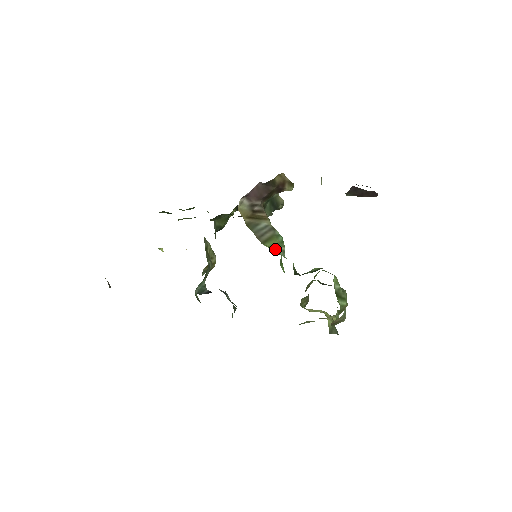
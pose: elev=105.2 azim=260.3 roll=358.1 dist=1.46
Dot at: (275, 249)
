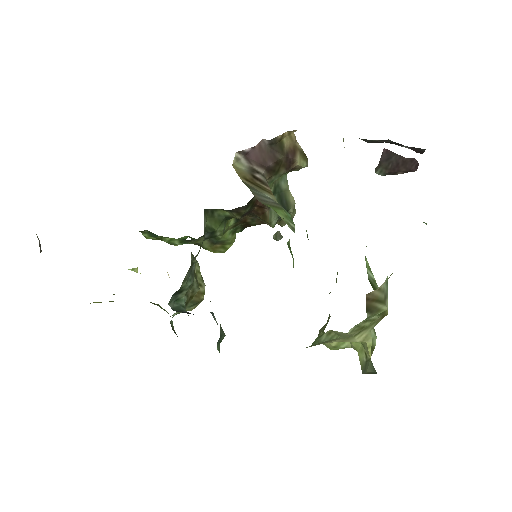
Dot at: (281, 217)
